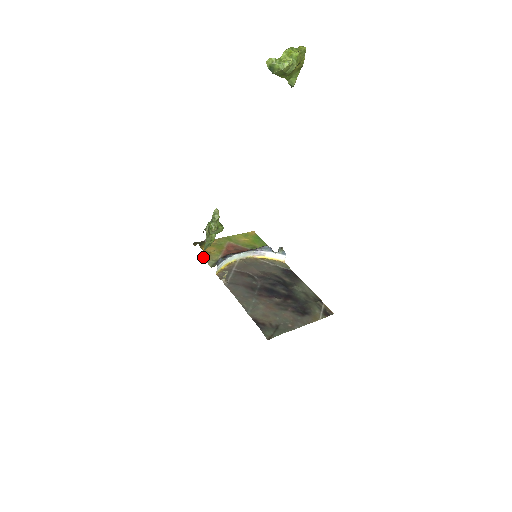
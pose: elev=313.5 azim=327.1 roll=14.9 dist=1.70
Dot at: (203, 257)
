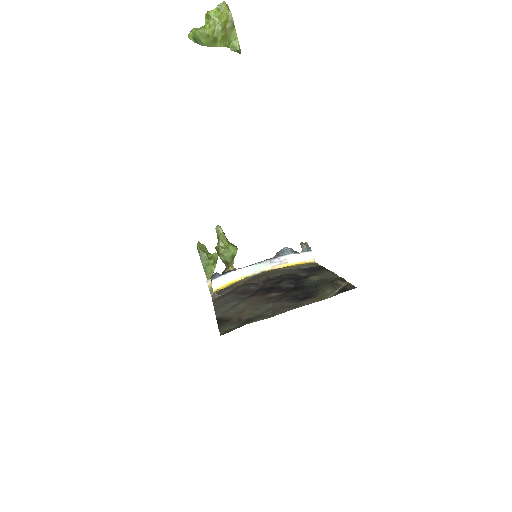
Dot at: occluded
